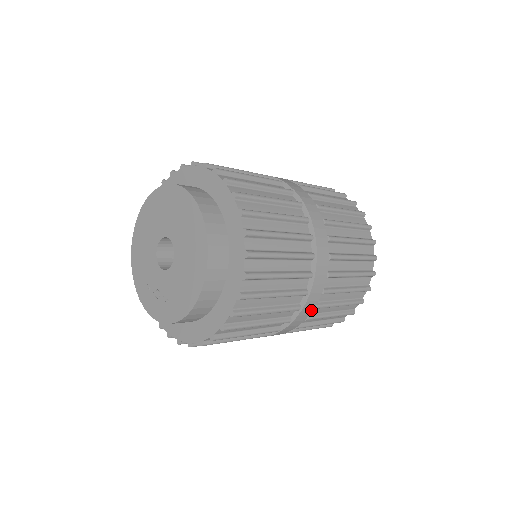
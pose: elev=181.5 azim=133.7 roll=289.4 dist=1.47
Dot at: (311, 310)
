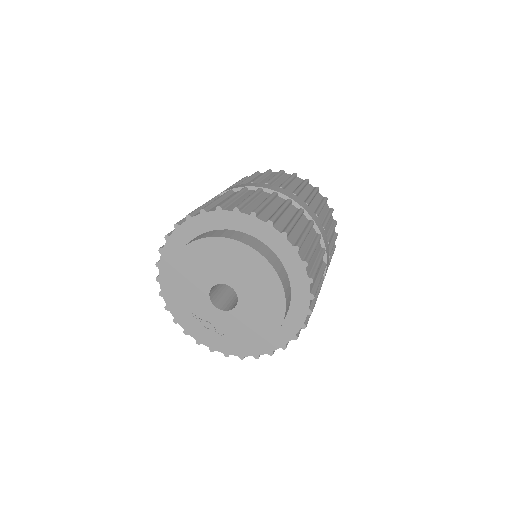
Dot at: occluded
